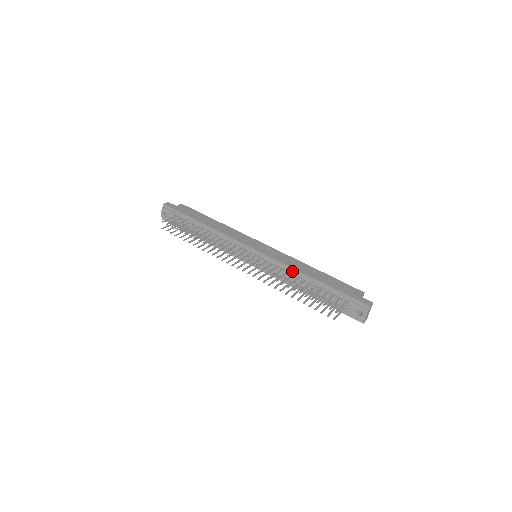
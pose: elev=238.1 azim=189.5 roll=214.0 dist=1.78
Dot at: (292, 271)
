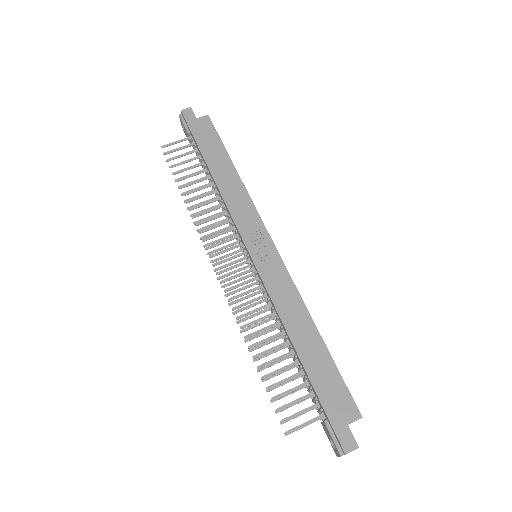
Dot at: (278, 317)
